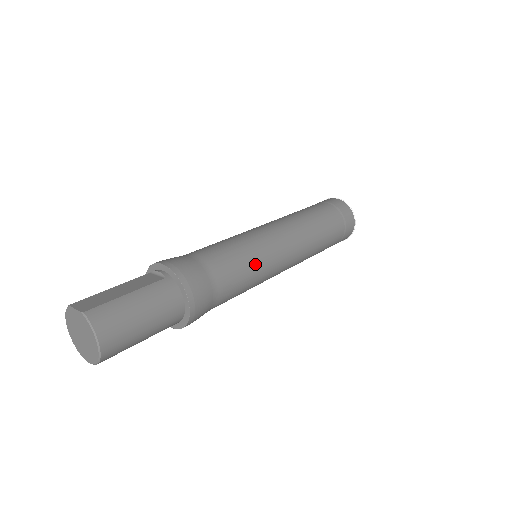
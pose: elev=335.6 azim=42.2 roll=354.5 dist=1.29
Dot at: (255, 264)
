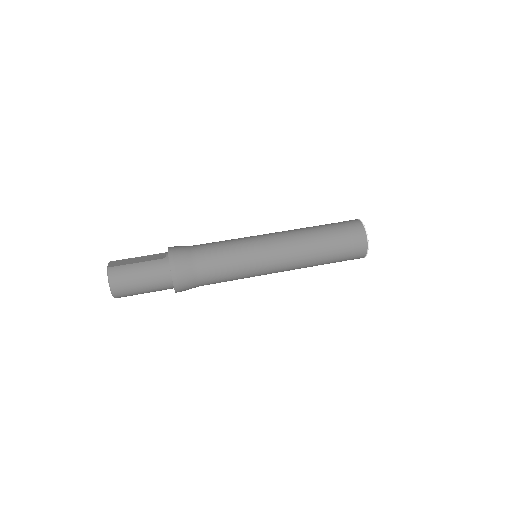
Dot at: (237, 262)
